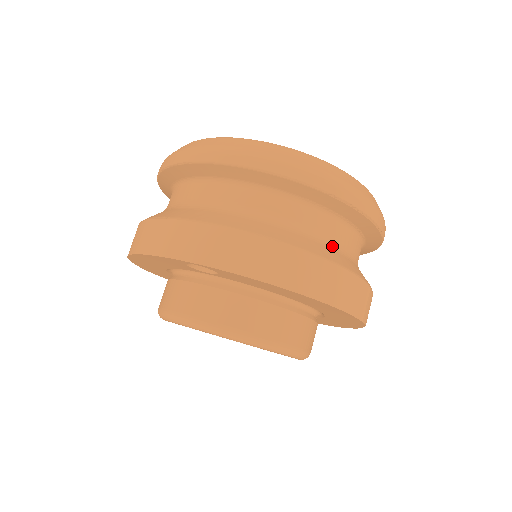
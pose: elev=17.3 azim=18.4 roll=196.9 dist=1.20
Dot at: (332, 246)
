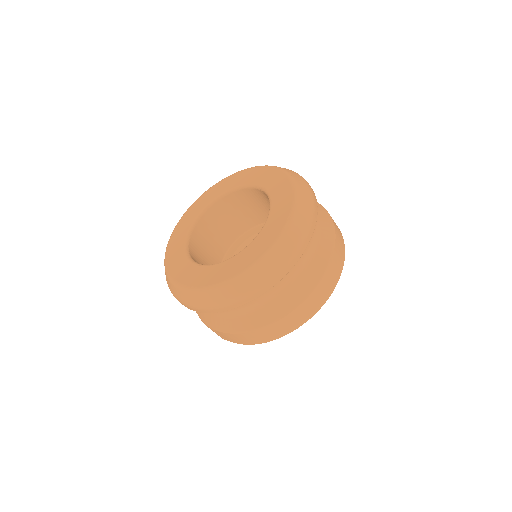
Dot at: occluded
